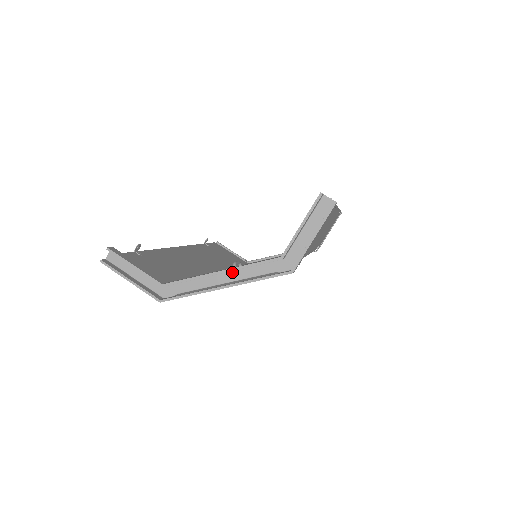
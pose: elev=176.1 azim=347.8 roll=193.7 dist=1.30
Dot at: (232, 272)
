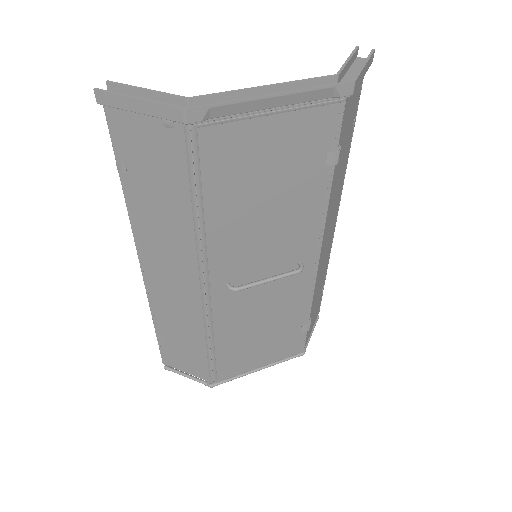
Dot at: occluded
